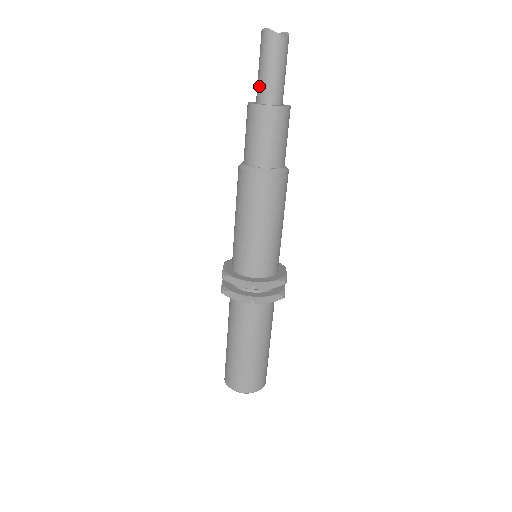
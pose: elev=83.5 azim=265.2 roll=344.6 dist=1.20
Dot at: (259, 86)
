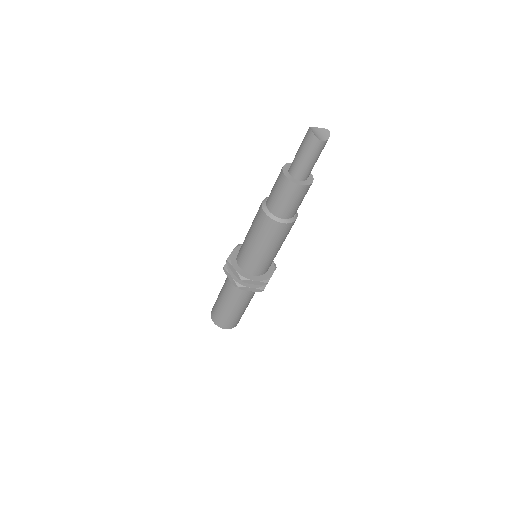
Dot at: (293, 162)
